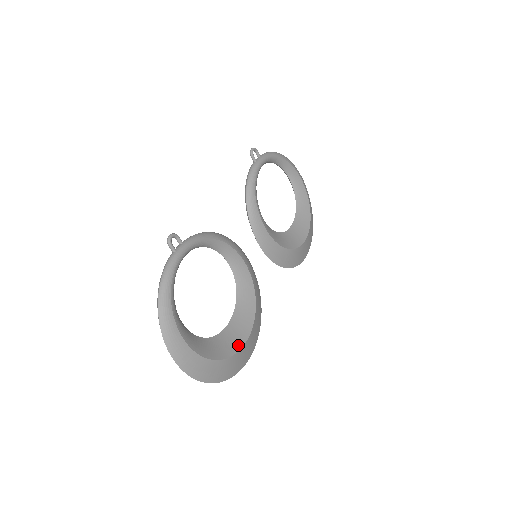
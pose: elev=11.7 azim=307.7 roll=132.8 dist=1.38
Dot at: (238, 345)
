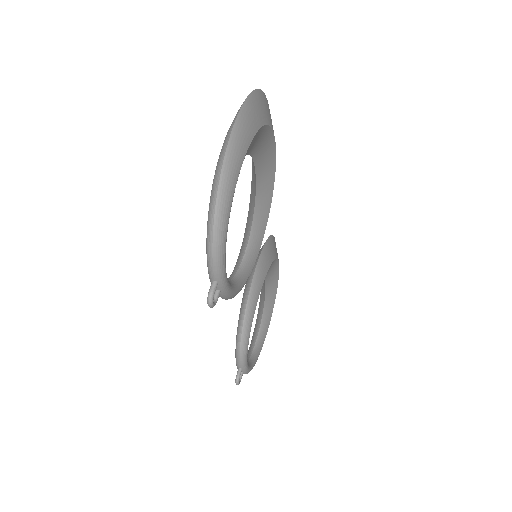
Dot at: (277, 276)
